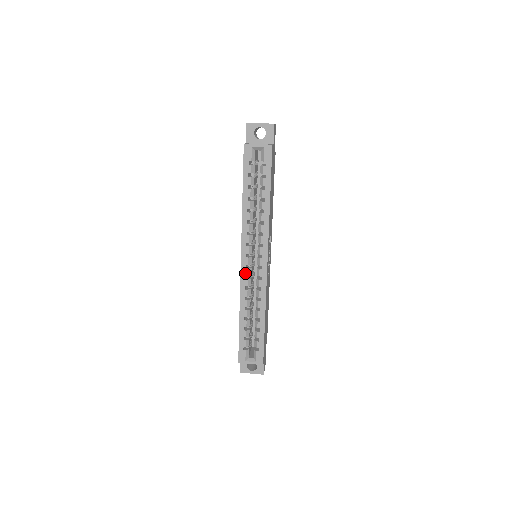
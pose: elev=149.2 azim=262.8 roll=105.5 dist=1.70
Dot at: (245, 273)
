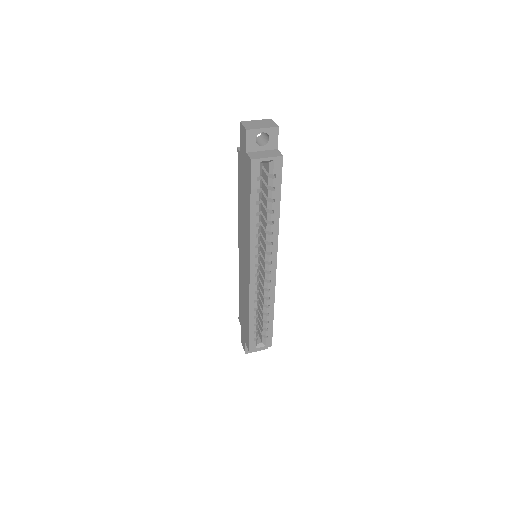
Dot at: (254, 281)
